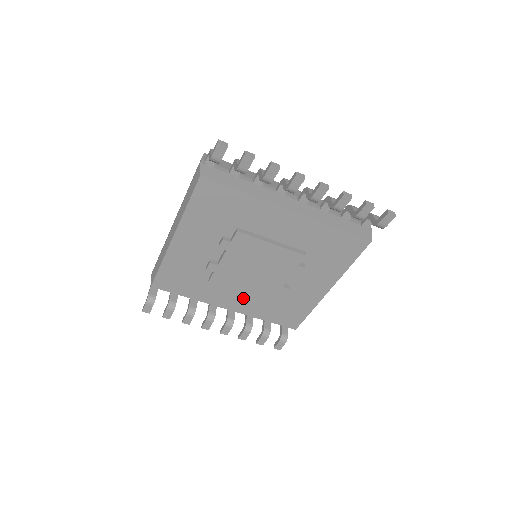
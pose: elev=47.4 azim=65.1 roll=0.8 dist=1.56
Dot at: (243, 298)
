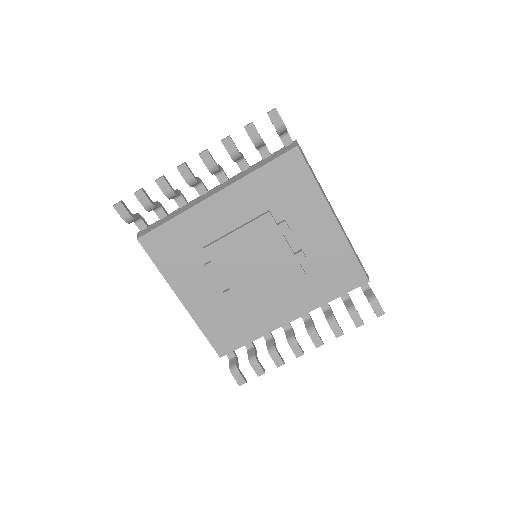
Dot at: (289, 298)
